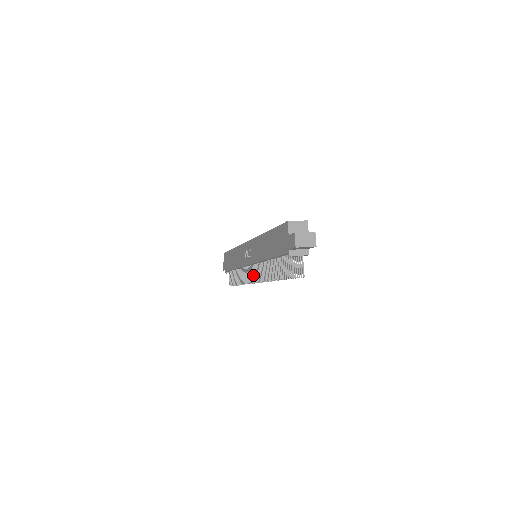
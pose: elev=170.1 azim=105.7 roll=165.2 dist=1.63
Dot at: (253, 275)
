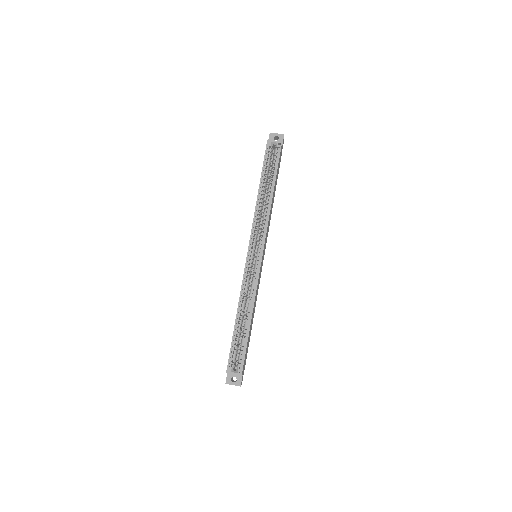
Dot at: occluded
